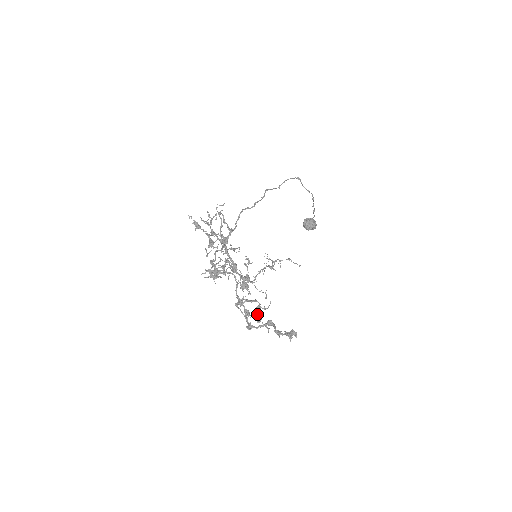
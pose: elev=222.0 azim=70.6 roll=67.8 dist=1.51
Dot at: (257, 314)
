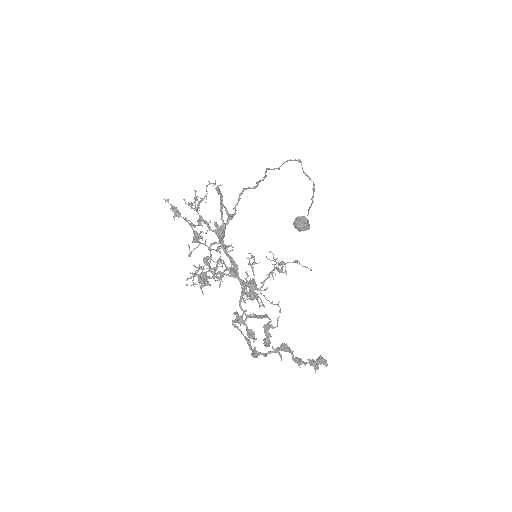
Dot at: (265, 335)
